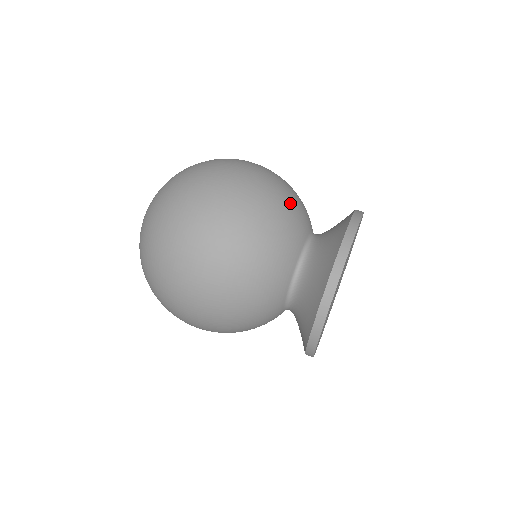
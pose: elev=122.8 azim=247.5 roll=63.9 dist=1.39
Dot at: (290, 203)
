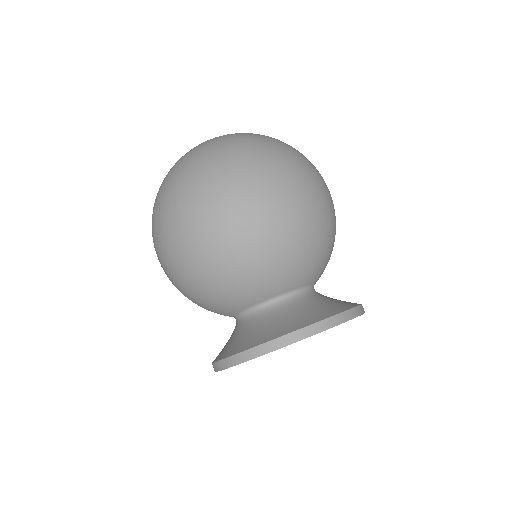
Dot at: (291, 256)
